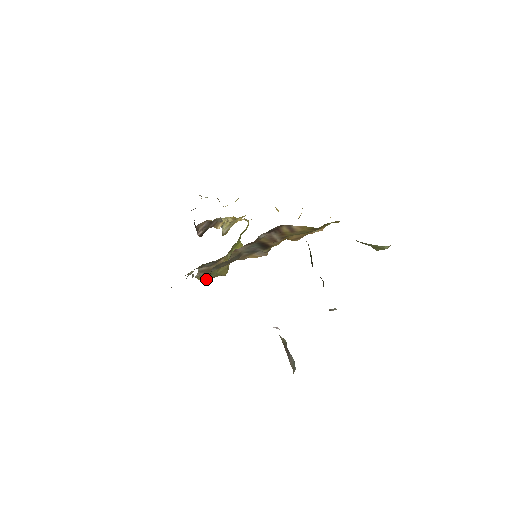
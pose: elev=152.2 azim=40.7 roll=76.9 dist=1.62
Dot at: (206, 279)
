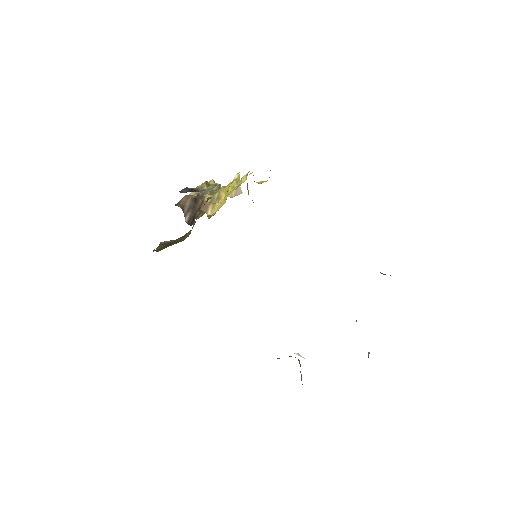
Dot at: occluded
